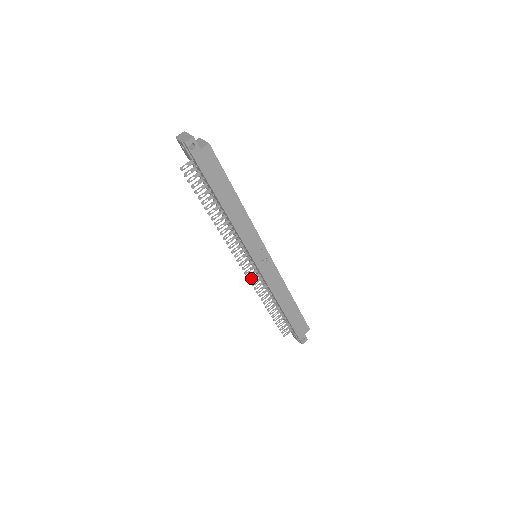
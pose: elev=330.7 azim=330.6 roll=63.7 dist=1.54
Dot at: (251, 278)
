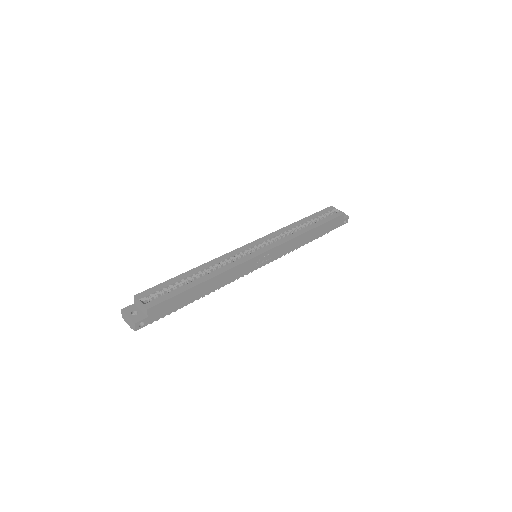
Dot at: occluded
